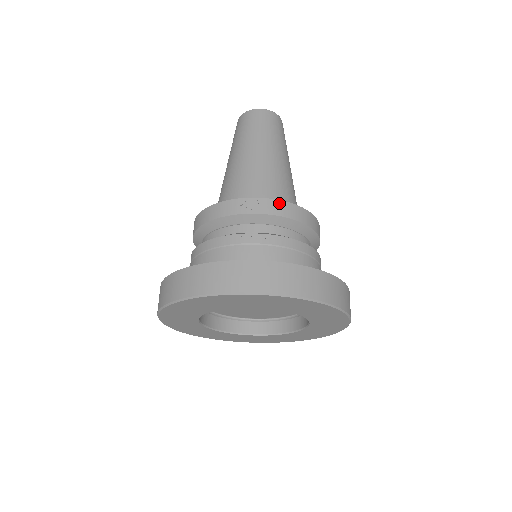
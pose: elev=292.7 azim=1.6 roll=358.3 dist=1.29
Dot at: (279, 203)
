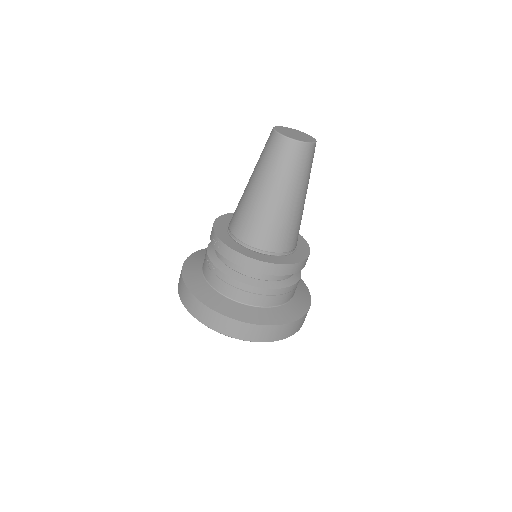
Dot at: (228, 249)
